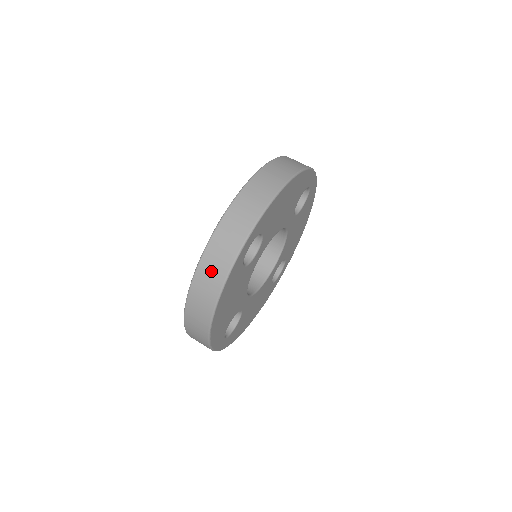
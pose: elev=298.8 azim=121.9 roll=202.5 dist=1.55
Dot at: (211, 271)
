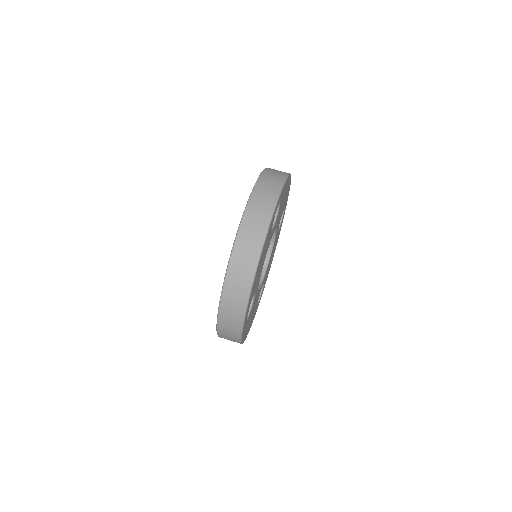
Dot at: (228, 338)
